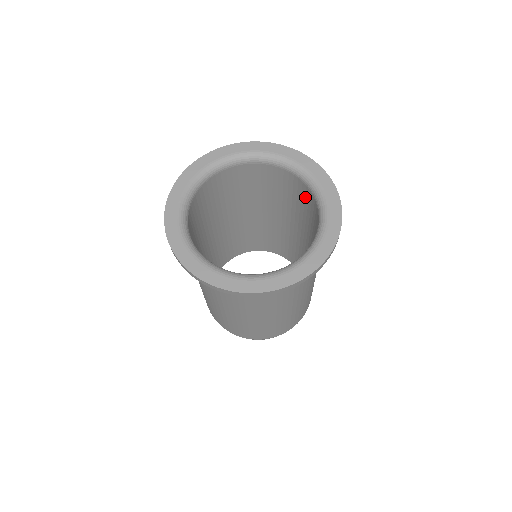
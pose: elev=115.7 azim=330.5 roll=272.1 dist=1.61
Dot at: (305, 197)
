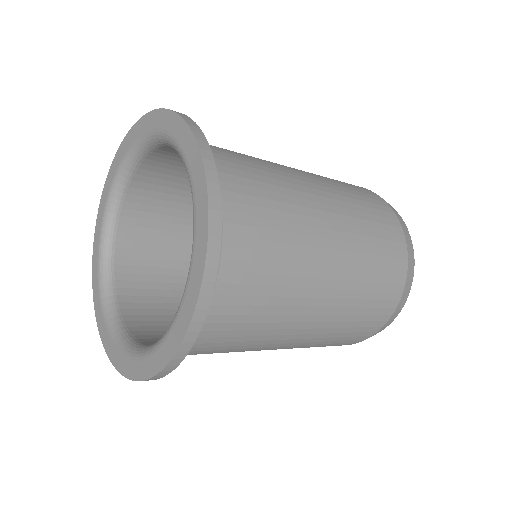
Dot at: occluded
